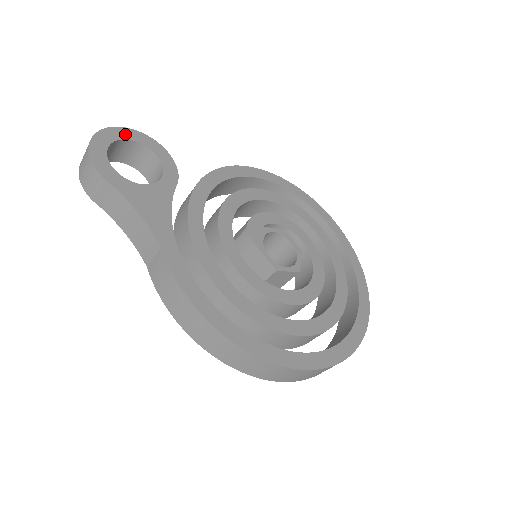
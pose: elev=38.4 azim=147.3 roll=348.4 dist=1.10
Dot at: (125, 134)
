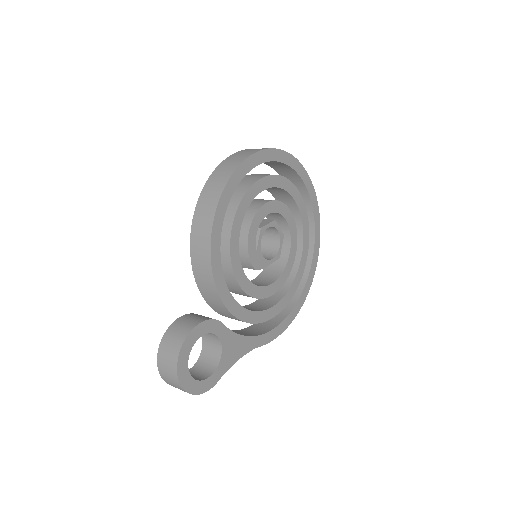
Dot at: (183, 364)
